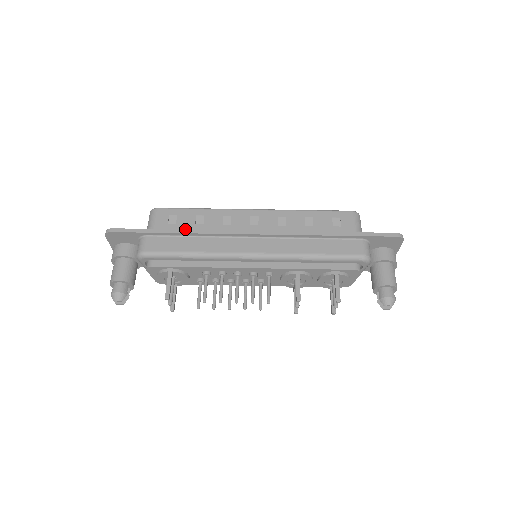
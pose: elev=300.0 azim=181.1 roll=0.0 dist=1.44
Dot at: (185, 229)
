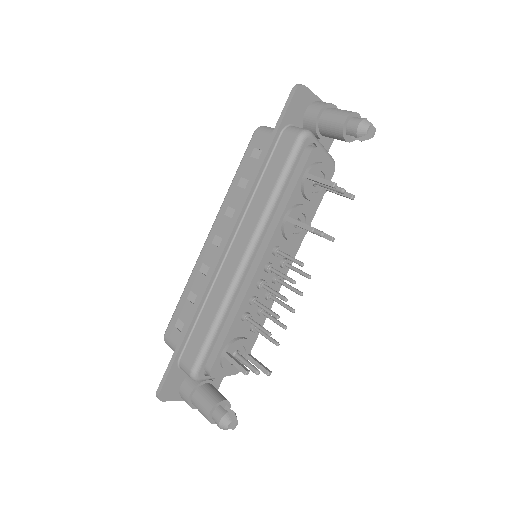
Dot at: (189, 317)
